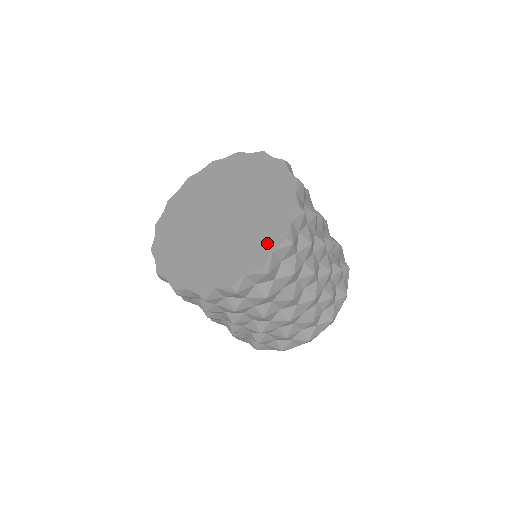
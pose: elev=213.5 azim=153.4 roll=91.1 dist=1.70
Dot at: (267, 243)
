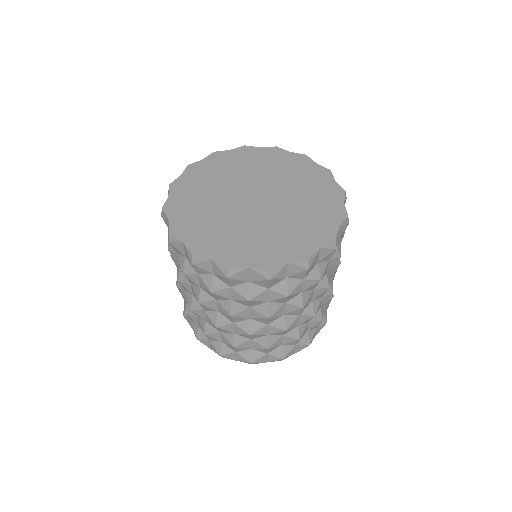
Dot at: (313, 239)
